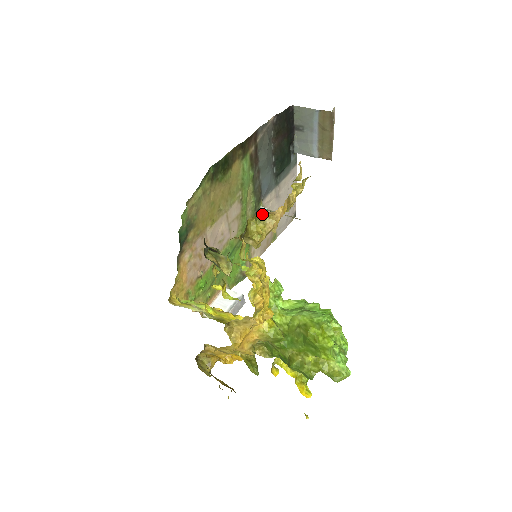
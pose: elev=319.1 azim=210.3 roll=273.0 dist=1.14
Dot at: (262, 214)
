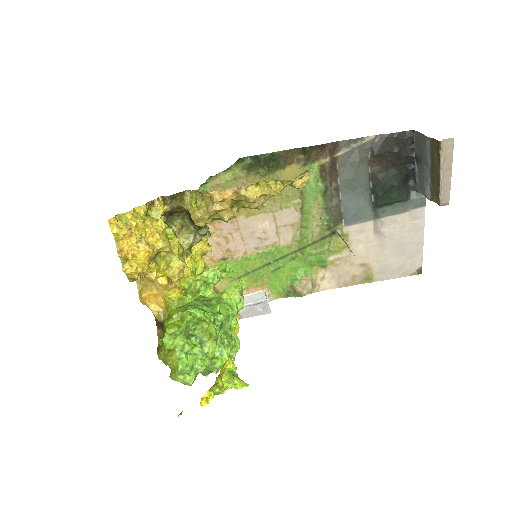
Dot at: (203, 192)
